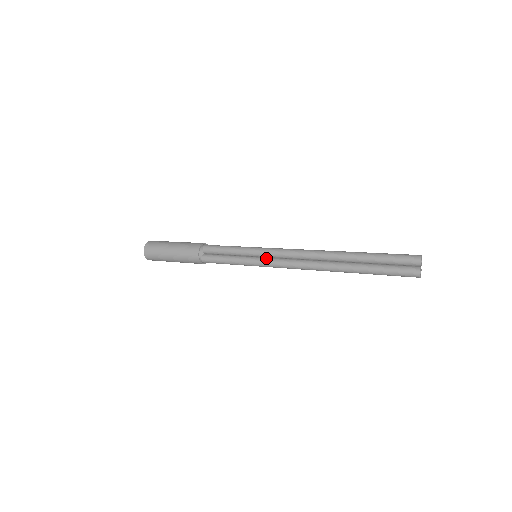
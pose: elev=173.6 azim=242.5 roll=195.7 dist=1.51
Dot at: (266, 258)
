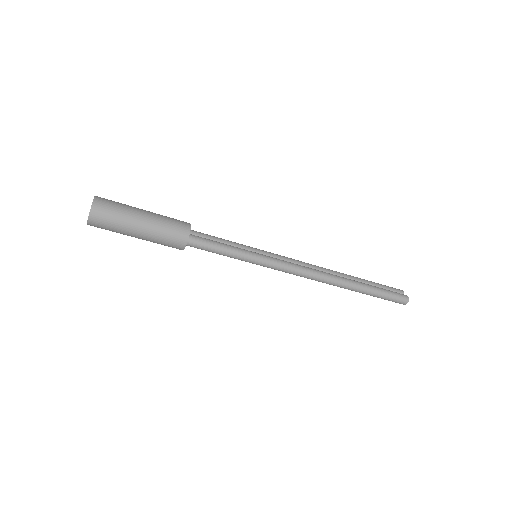
Dot at: (272, 257)
